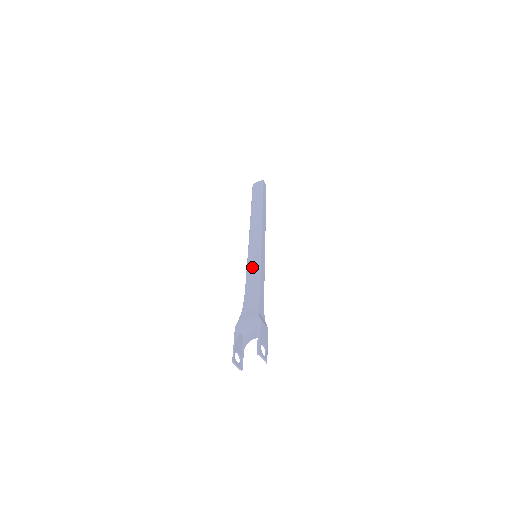
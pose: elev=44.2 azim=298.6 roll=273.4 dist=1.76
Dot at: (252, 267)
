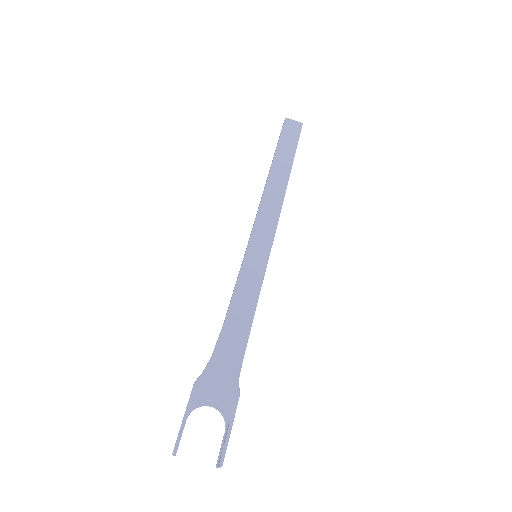
Dot at: (249, 279)
